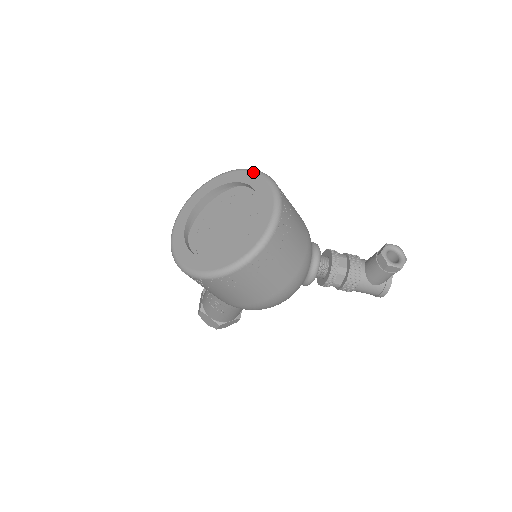
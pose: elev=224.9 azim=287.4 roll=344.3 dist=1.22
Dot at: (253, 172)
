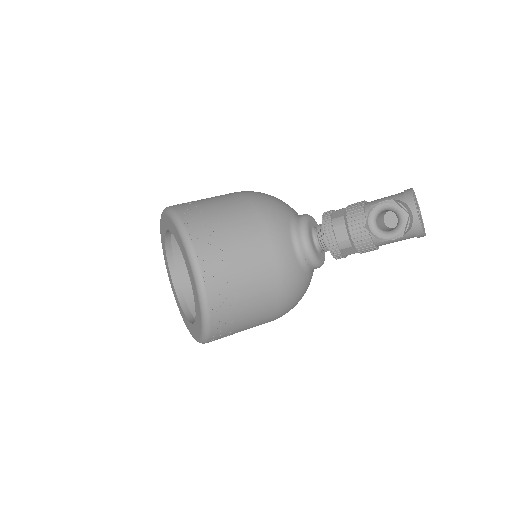
Dot at: (170, 220)
